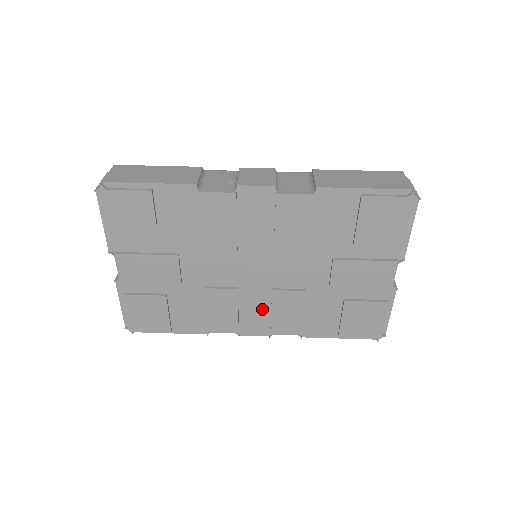
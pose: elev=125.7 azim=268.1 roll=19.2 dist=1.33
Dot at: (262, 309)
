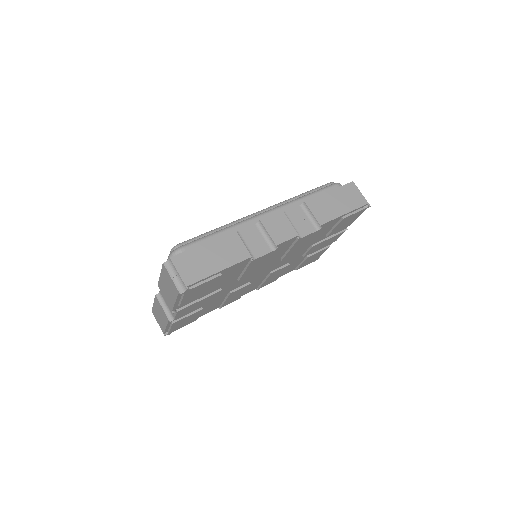
Dot at: (259, 282)
